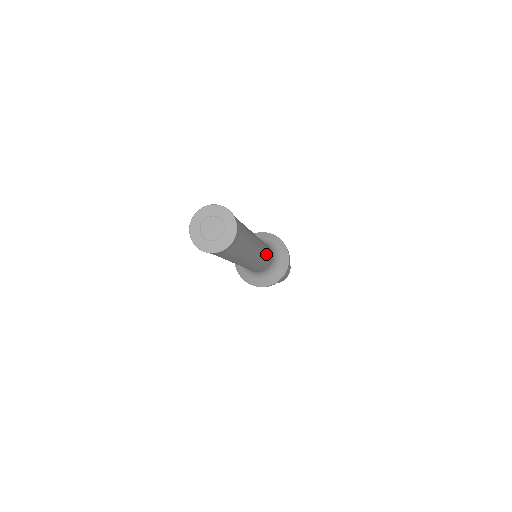
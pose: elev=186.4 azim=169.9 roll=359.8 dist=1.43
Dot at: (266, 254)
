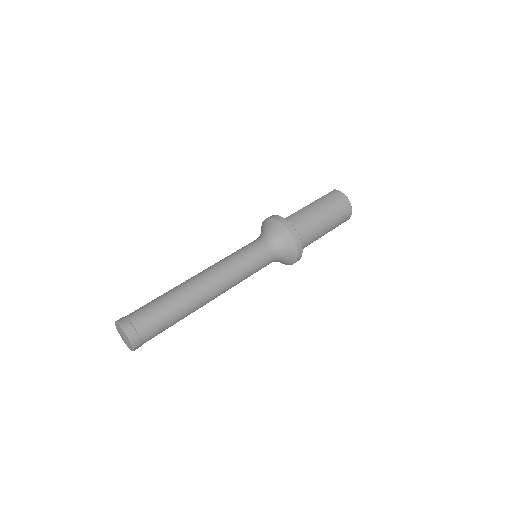
Dot at: (240, 266)
